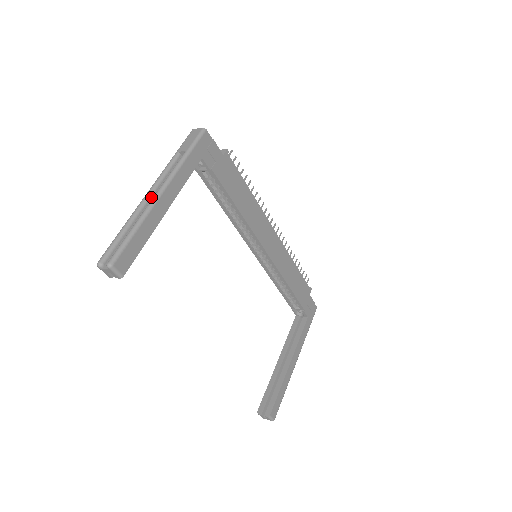
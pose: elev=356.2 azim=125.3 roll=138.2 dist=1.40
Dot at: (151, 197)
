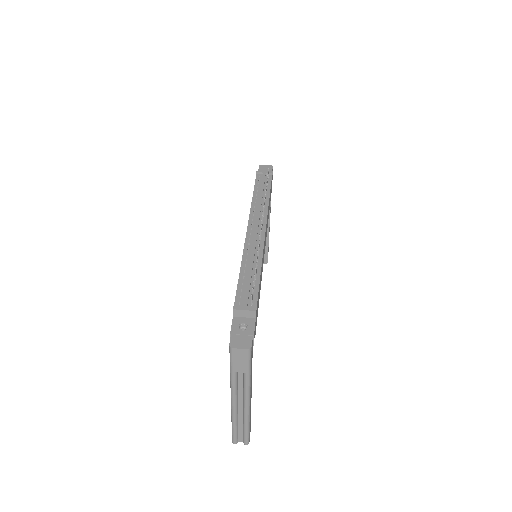
Dot at: (238, 404)
